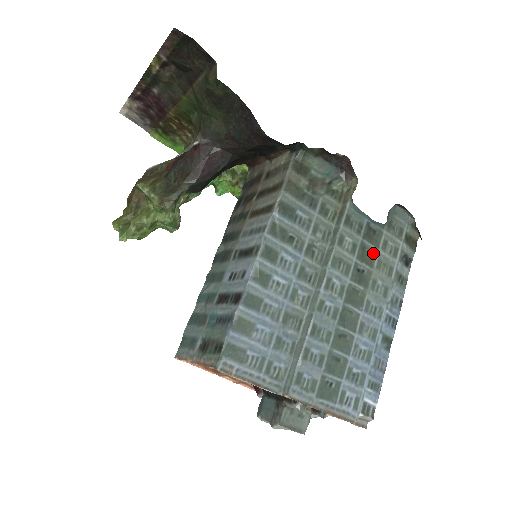
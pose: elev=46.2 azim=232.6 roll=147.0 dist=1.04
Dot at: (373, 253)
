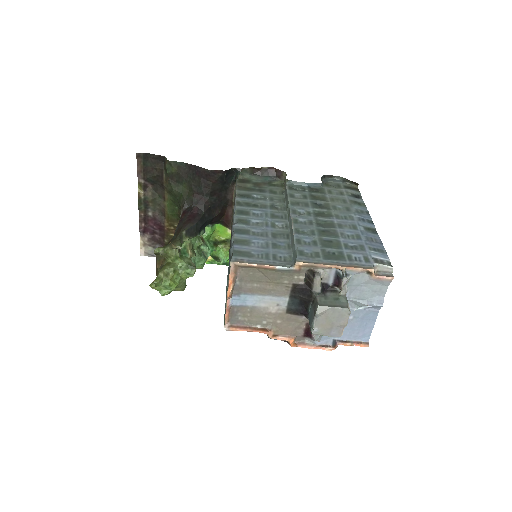
Dot at: (323, 197)
